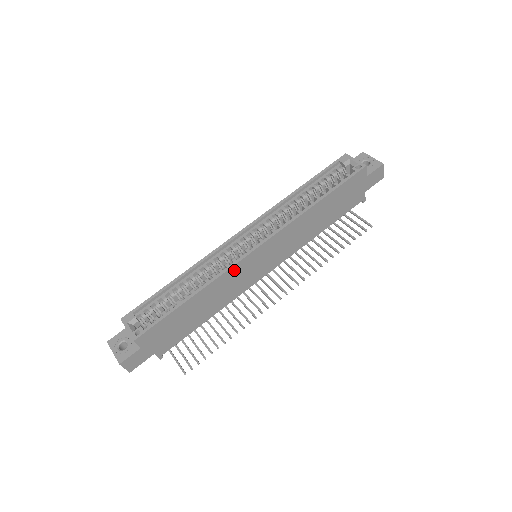
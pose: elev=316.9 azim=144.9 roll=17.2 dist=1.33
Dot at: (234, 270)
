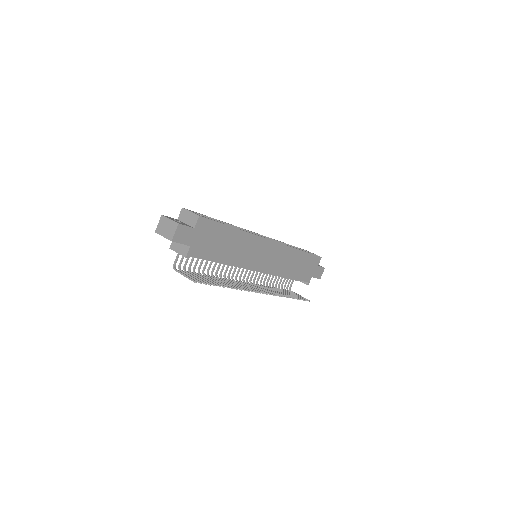
Dot at: (257, 240)
